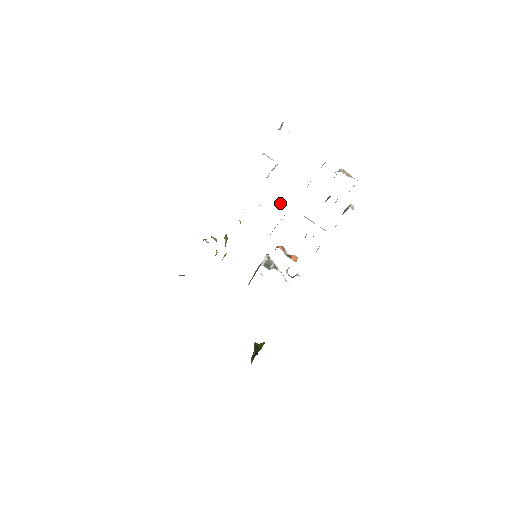
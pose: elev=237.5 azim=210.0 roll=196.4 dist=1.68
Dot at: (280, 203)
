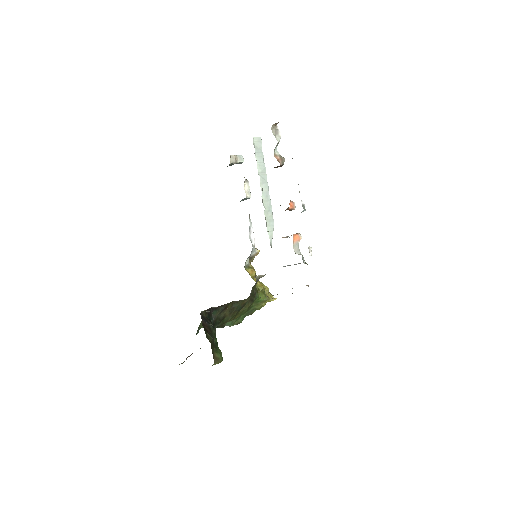
Dot at: occluded
